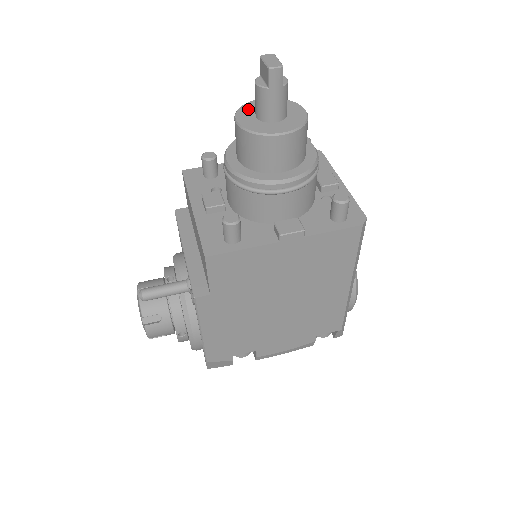
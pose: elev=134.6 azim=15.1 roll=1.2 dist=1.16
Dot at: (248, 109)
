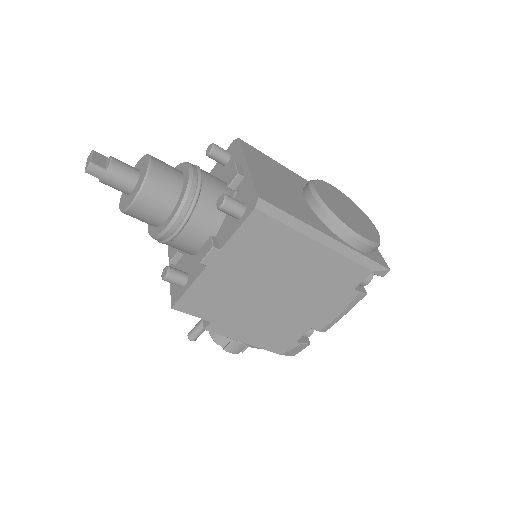
Dot at: occluded
